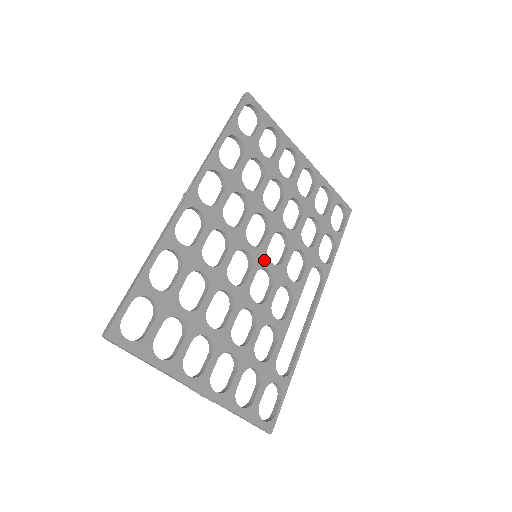
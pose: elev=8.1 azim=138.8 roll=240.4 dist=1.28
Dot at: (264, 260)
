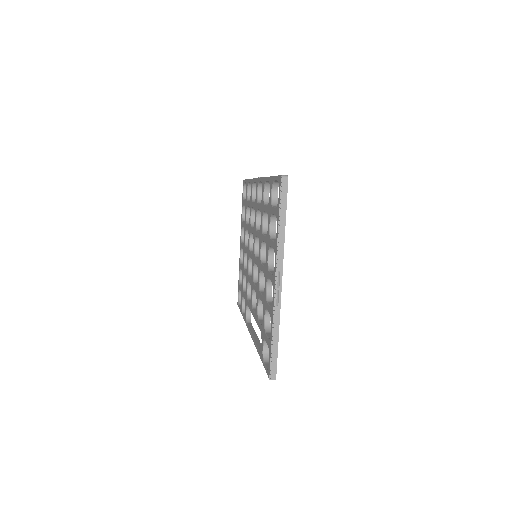
Dot at: occluded
